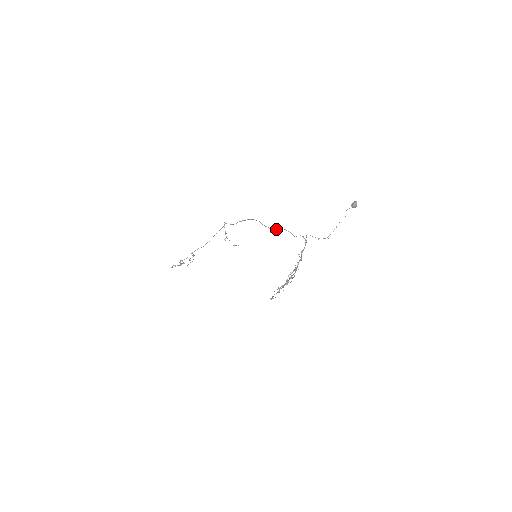
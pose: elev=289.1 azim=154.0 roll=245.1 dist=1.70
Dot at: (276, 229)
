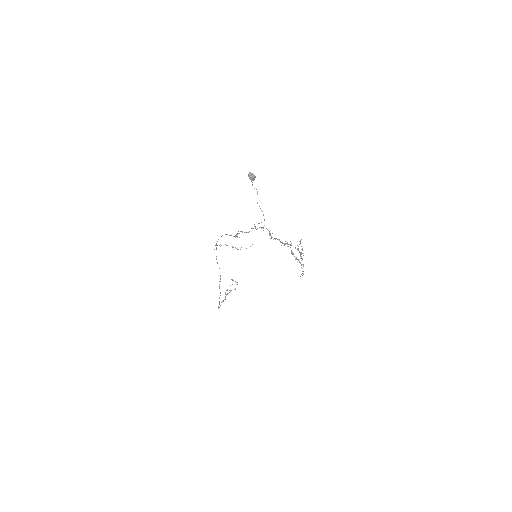
Dot at: (237, 234)
